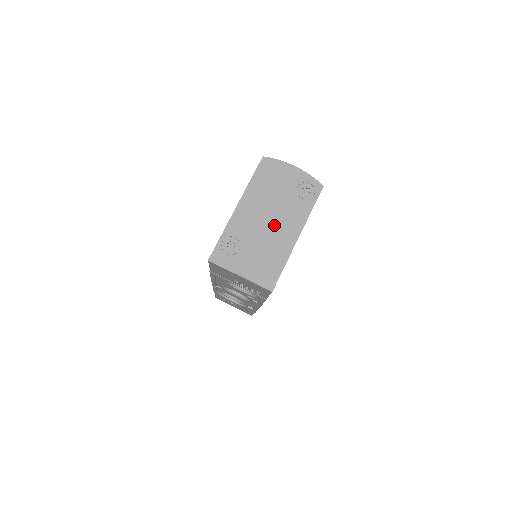
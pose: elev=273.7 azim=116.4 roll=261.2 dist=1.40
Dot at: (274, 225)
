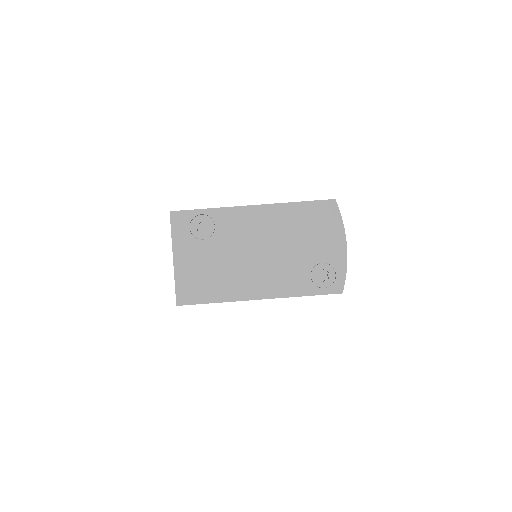
Dot at: (257, 262)
